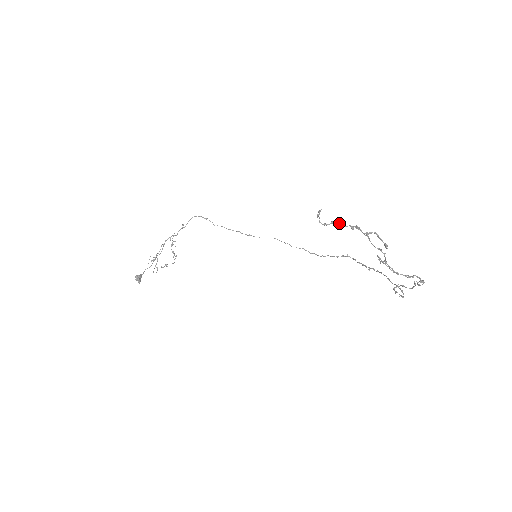
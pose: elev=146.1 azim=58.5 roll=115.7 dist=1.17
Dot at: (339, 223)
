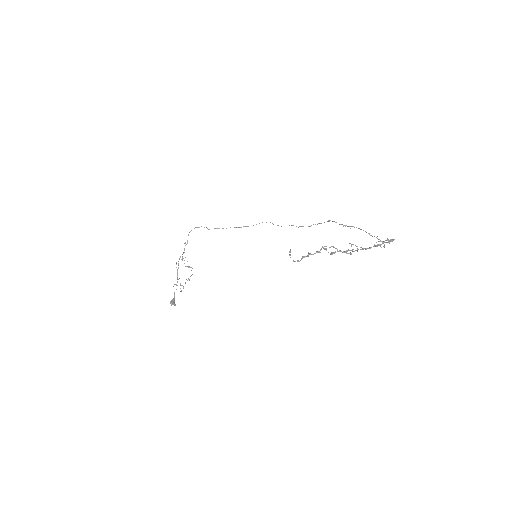
Dot at: (308, 255)
